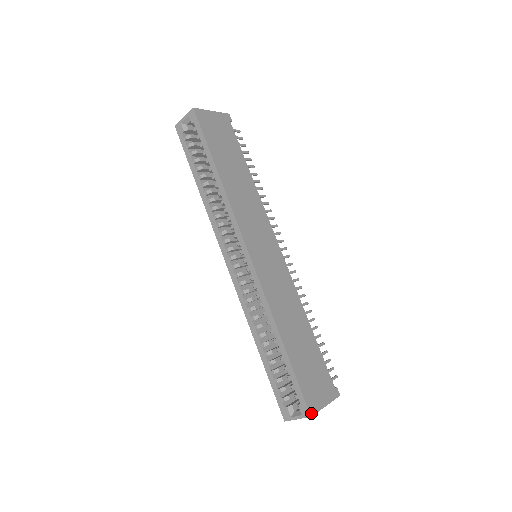
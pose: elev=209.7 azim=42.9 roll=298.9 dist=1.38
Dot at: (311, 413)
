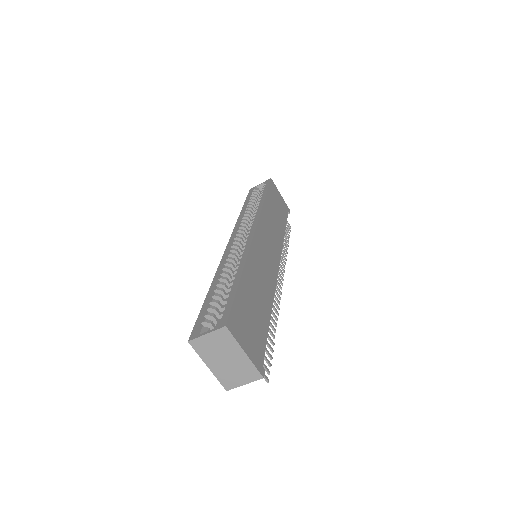
Dot at: (228, 325)
